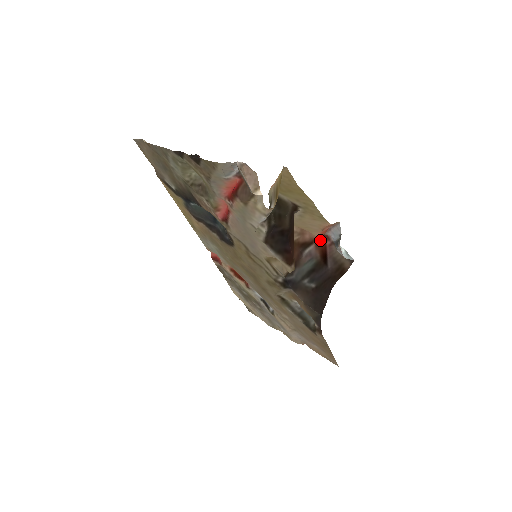
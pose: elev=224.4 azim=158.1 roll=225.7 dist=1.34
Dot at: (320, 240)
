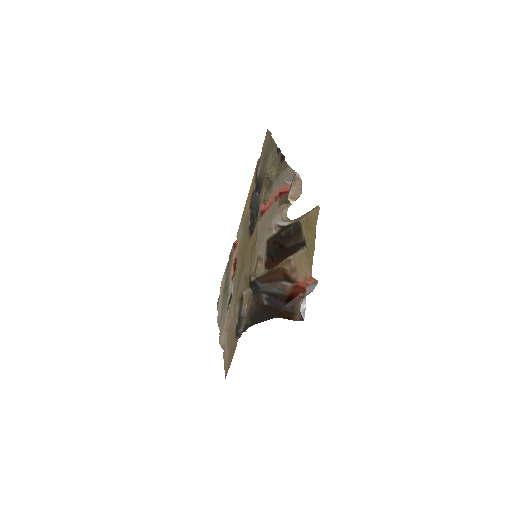
Dot at: (299, 287)
